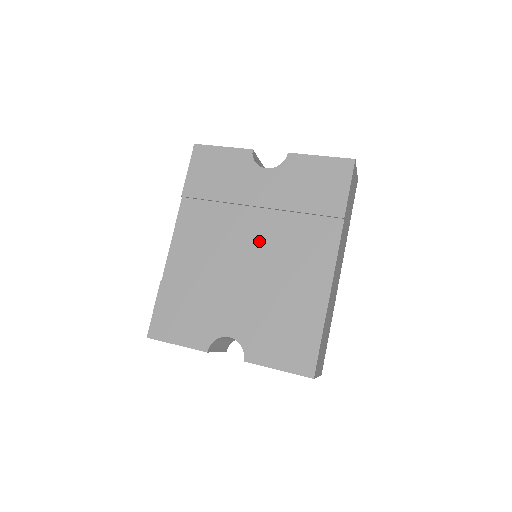
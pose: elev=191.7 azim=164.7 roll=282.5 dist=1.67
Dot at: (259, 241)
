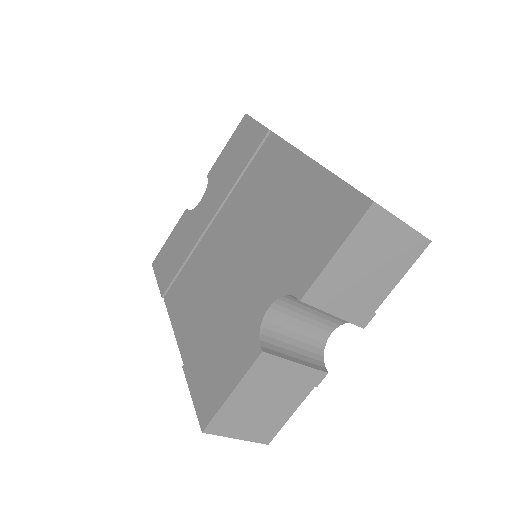
Dot at: (231, 229)
